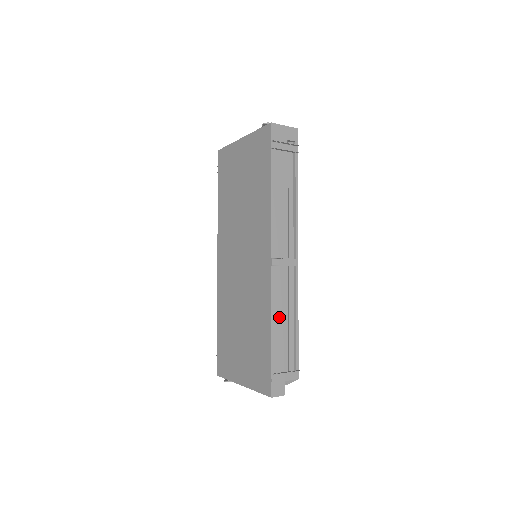
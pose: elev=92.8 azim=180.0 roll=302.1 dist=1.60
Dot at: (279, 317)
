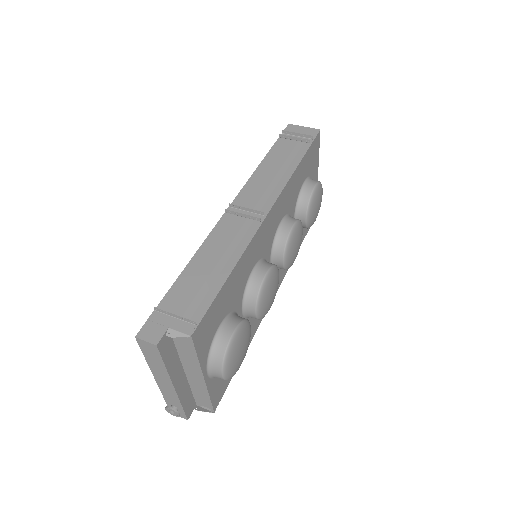
Dot at: (205, 258)
